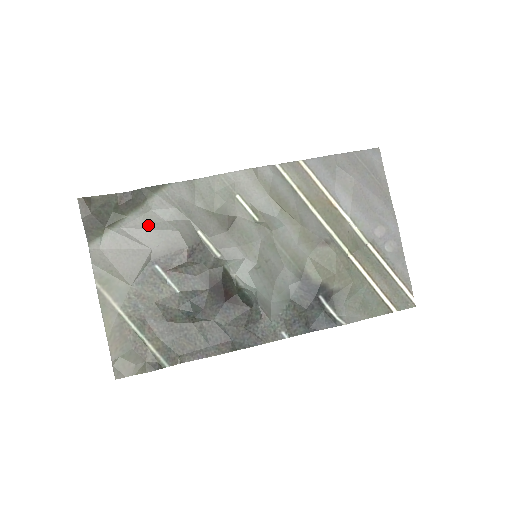
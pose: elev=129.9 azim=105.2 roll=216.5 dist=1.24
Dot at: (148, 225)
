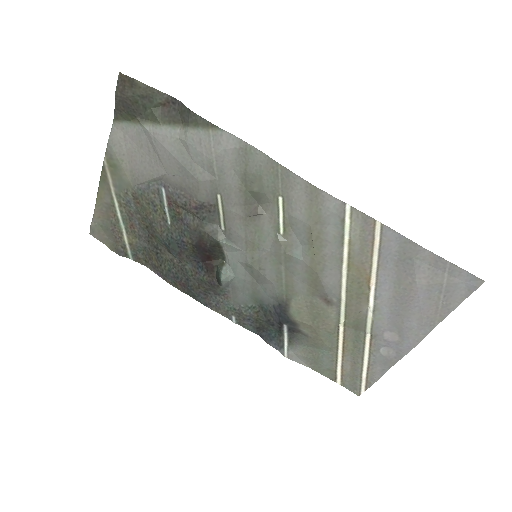
Dot at: (175, 151)
